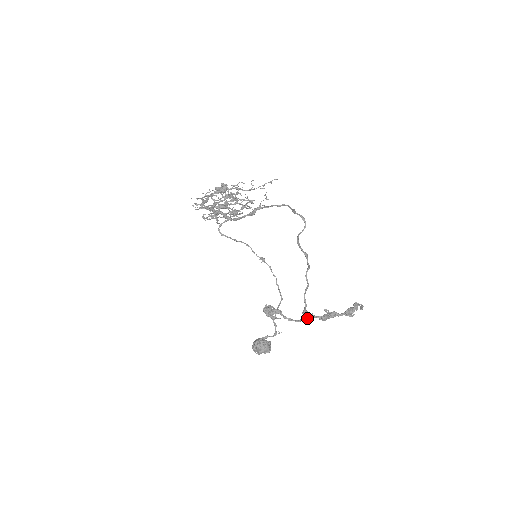
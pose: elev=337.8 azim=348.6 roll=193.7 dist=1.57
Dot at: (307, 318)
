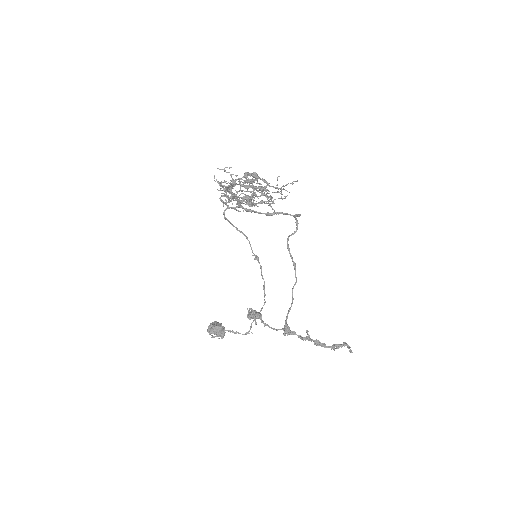
Dot at: (287, 333)
